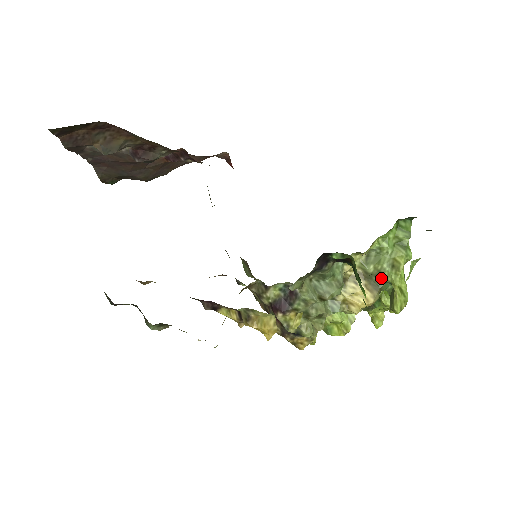
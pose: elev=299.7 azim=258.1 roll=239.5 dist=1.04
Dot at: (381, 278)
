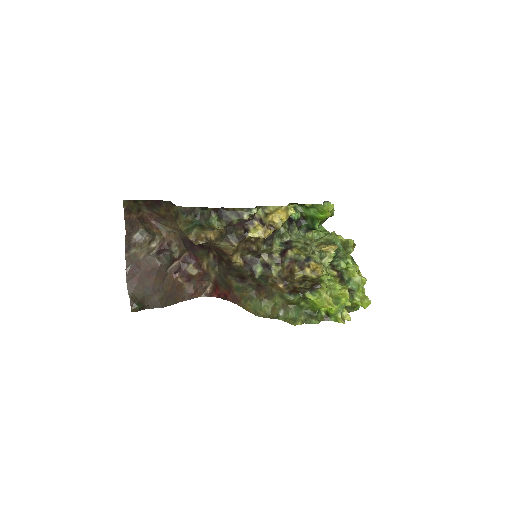
Dot at: (331, 241)
